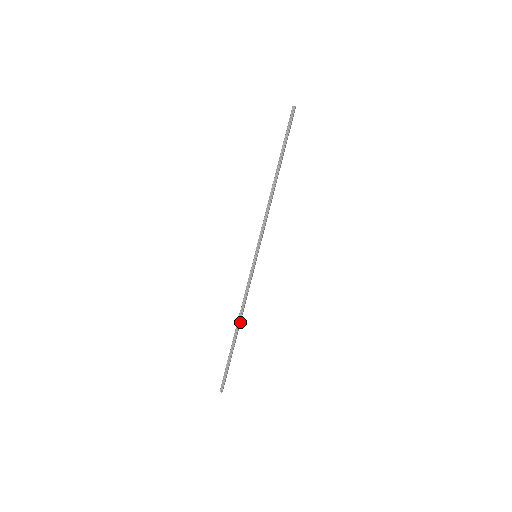
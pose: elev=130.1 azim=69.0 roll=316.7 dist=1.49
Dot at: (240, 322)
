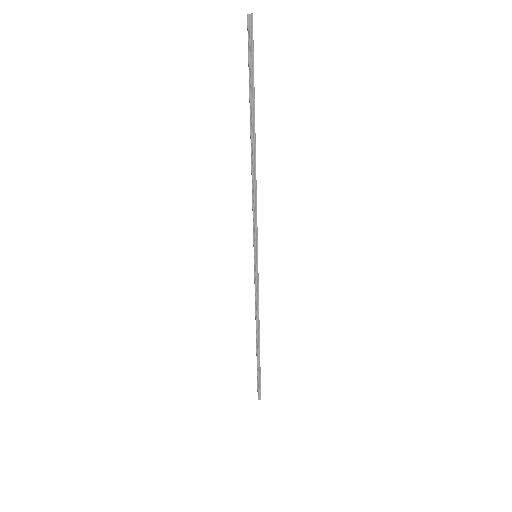
Dot at: (259, 331)
